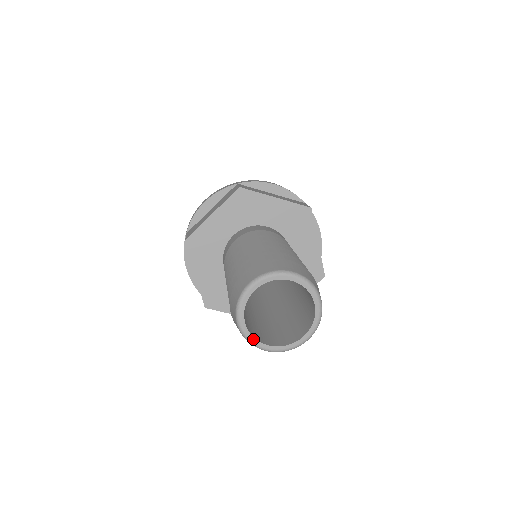
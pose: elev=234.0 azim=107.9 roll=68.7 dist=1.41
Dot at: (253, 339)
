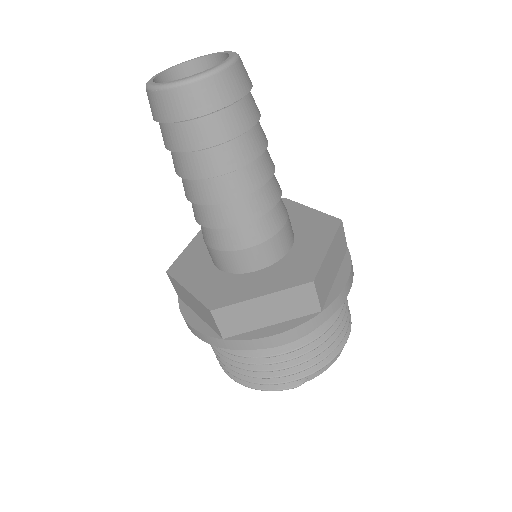
Dot at: (169, 82)
